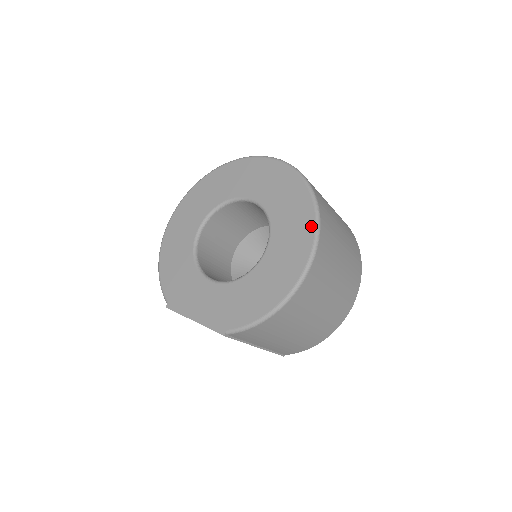
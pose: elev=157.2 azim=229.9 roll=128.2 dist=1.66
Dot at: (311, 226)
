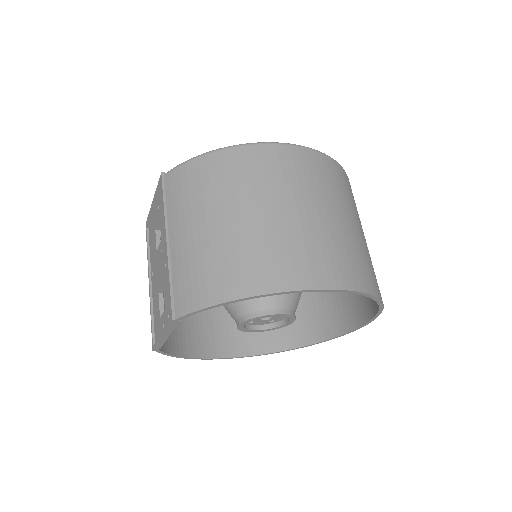
Dot at: occluded
